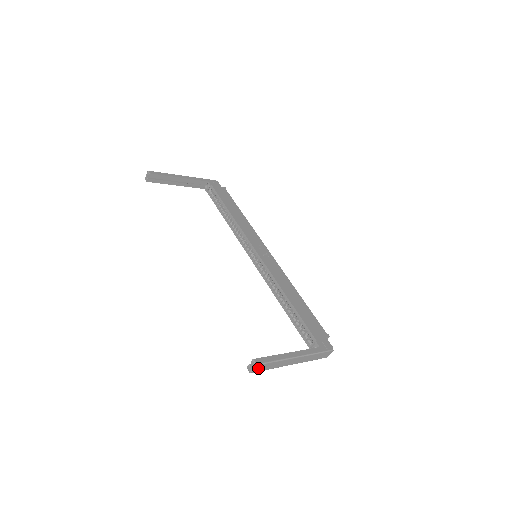
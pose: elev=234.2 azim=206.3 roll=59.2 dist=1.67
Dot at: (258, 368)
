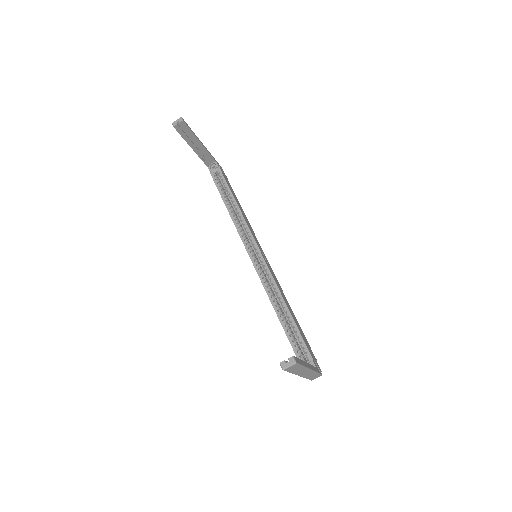
Dot at: (291, 367)
